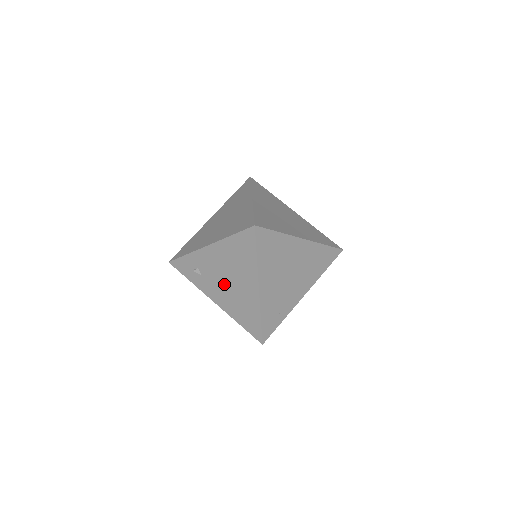
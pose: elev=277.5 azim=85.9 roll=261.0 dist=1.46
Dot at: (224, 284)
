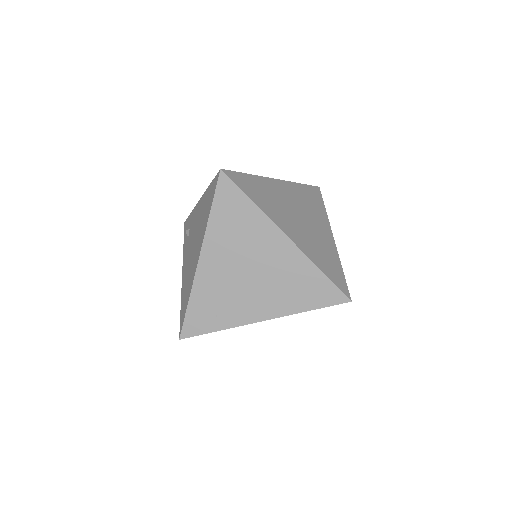
Dot at: (191, 250)
